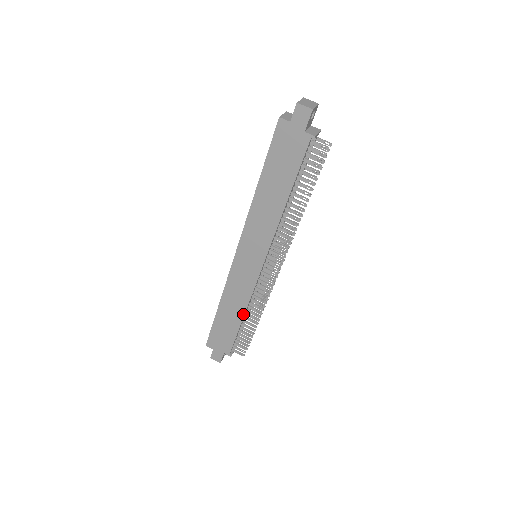
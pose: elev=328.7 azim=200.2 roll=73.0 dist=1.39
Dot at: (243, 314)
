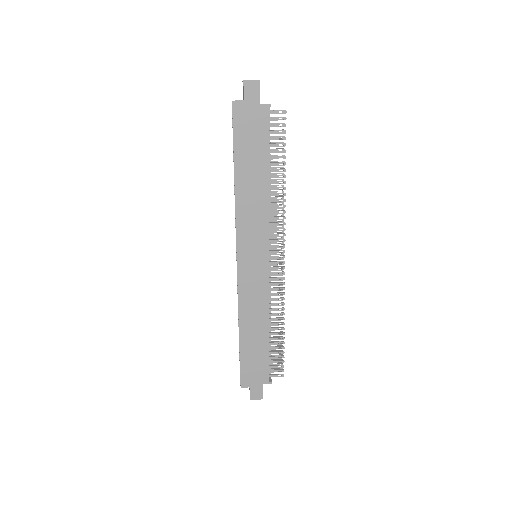
Dot at: (267, 325)
